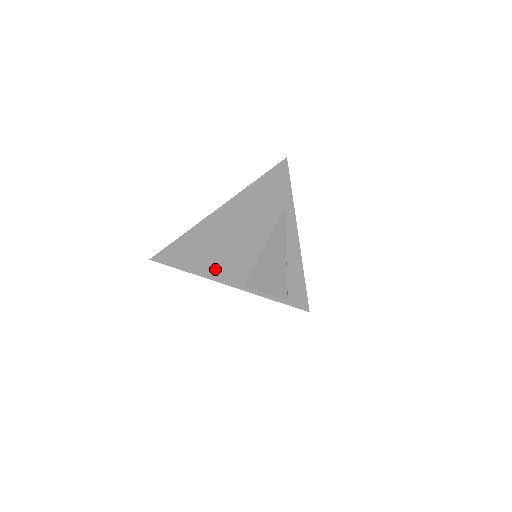
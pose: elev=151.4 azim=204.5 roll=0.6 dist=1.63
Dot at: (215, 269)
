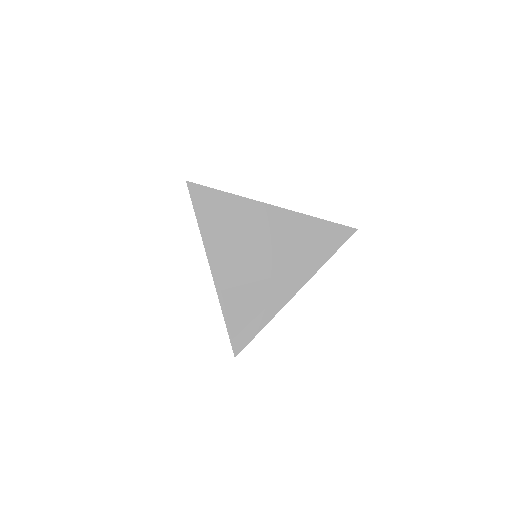
Dot at: (218, 253)
